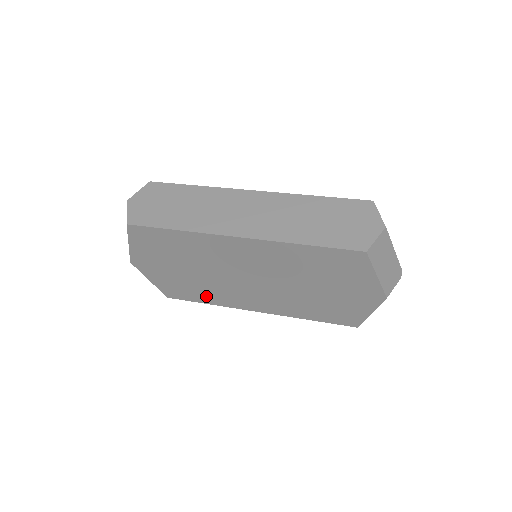
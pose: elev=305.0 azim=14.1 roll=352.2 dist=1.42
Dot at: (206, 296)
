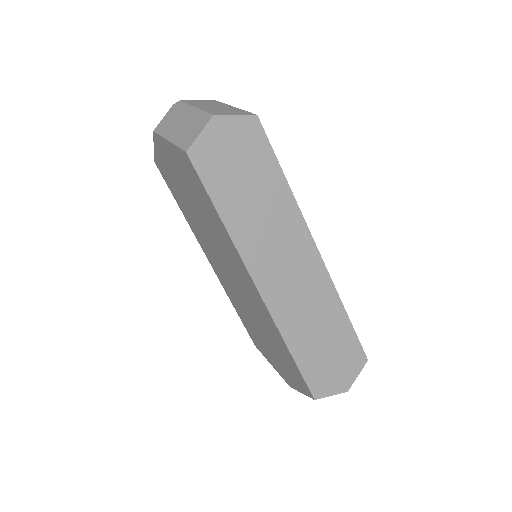
Dot at: (186, 212)
